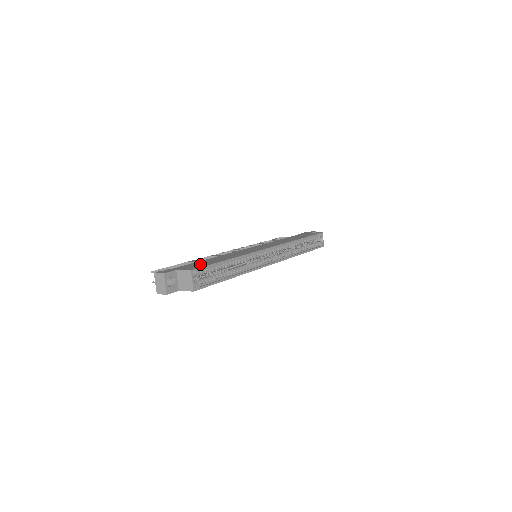
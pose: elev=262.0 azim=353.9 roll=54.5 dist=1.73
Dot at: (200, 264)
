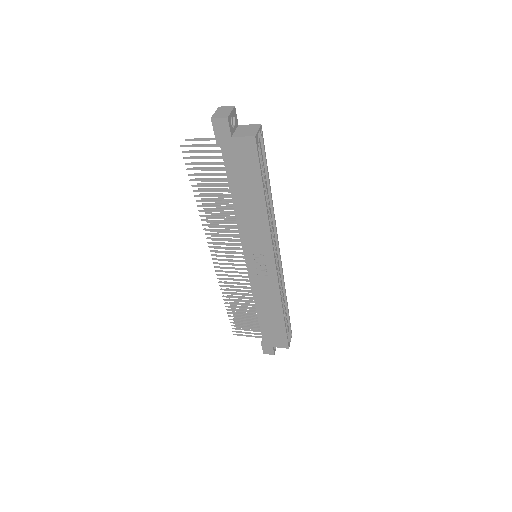
Dot at: occluded
